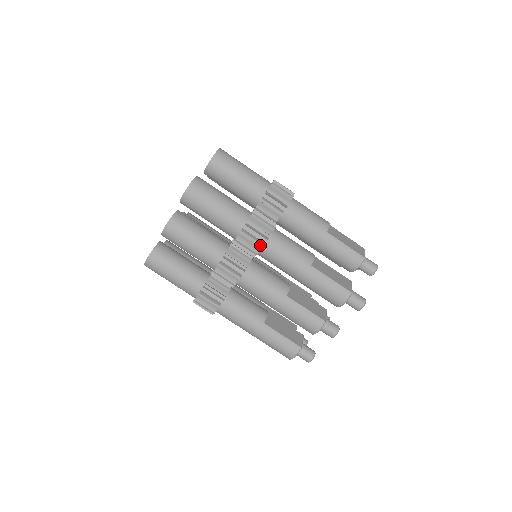
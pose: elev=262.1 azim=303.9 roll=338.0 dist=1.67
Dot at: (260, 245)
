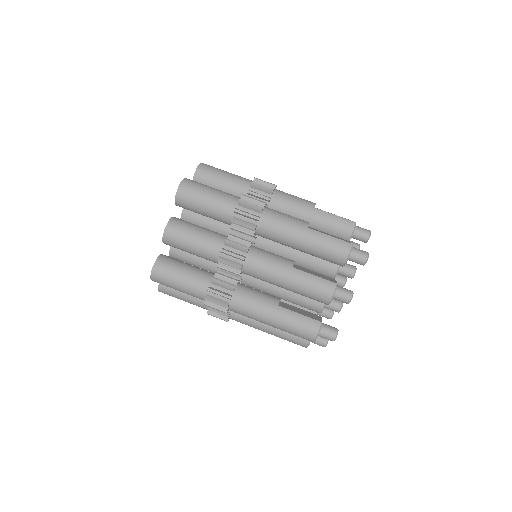
Dot at: (255, 218)
